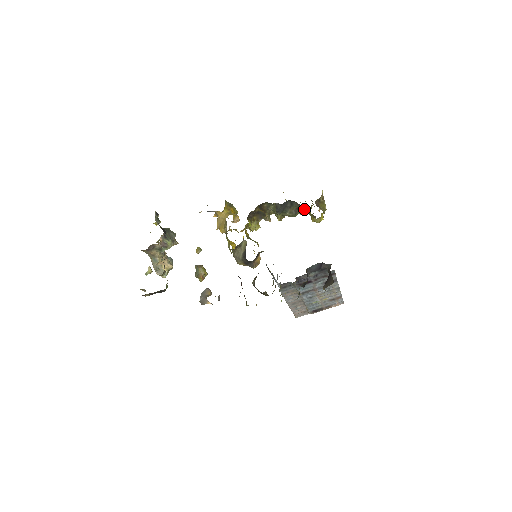
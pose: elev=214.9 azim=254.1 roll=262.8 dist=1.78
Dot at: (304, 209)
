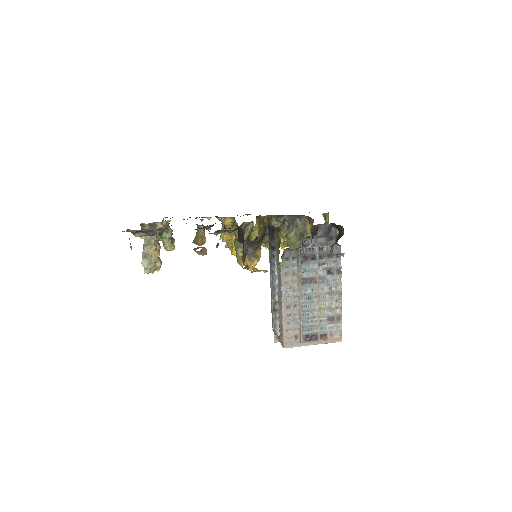
Dot at: (309, 229)
